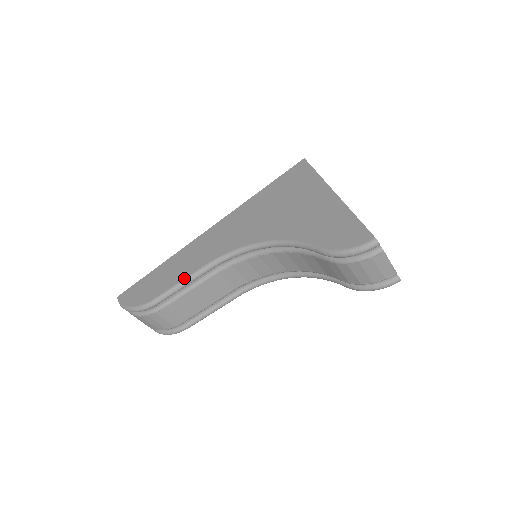
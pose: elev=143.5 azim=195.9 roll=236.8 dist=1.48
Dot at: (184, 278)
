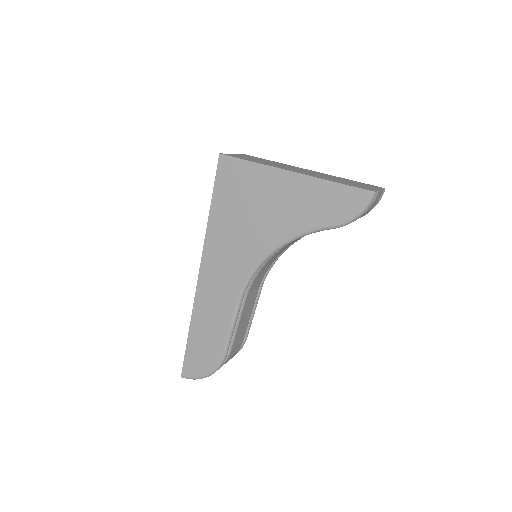
Dot at: (230, 323)
